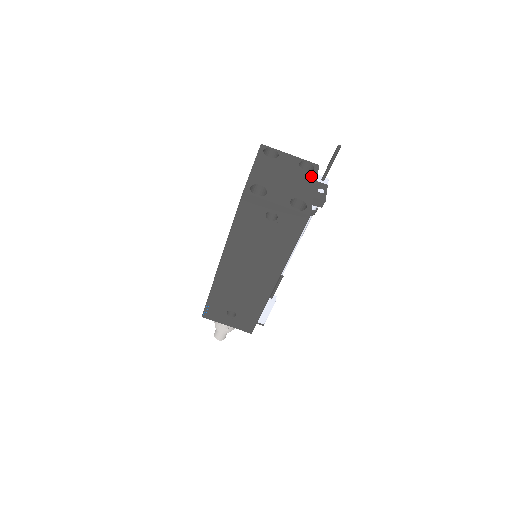
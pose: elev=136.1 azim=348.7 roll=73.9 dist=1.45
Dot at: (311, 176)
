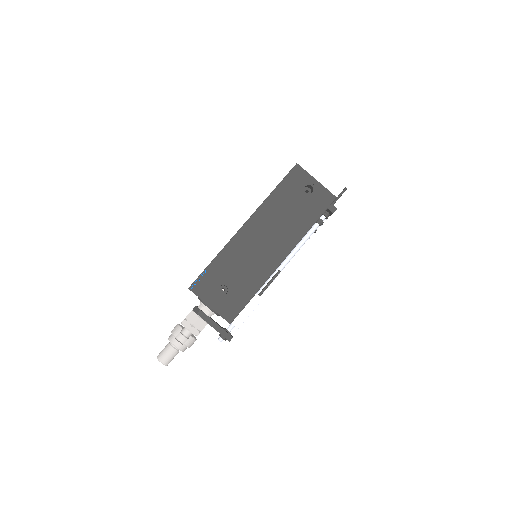
Dot at: occluded
